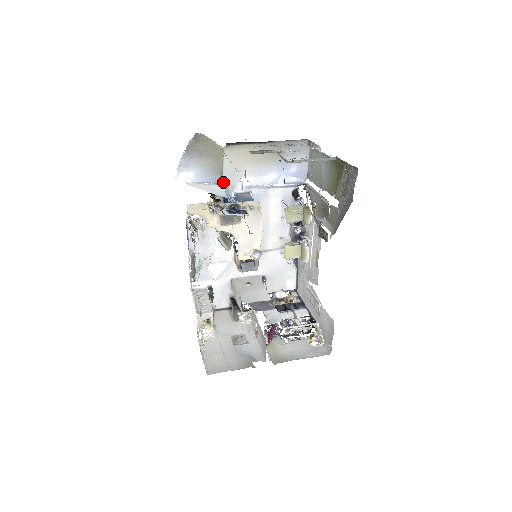
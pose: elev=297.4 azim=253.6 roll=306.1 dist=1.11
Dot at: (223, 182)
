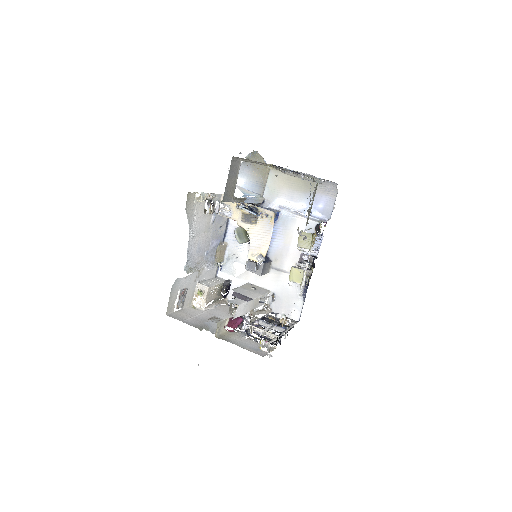
Dot at: (263, 196)
